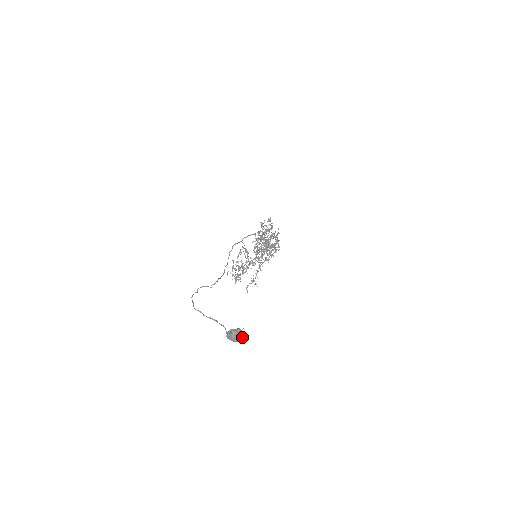
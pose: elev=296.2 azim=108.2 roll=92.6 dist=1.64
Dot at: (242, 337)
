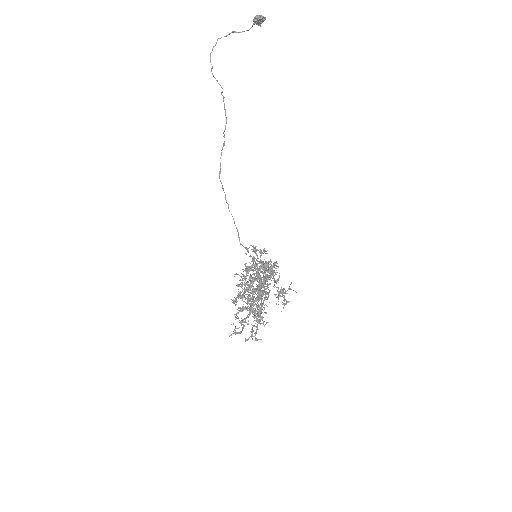
Dot at: (264, 19)
